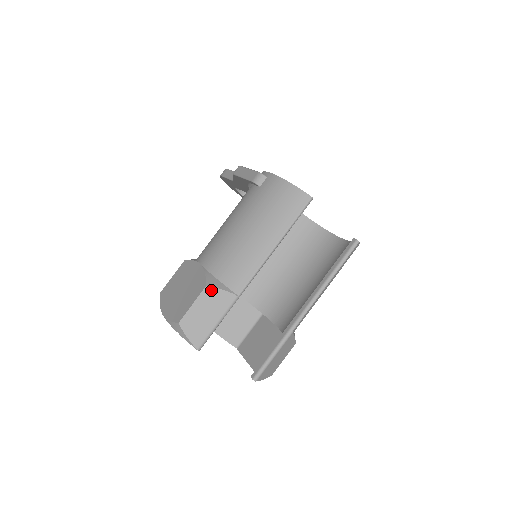
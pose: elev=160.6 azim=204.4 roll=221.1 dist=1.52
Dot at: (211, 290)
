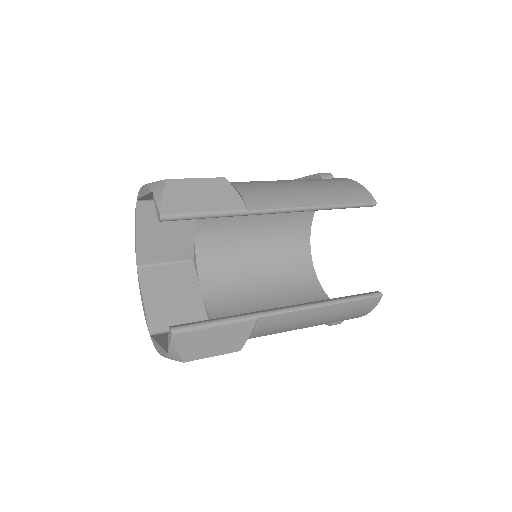
Dot at: (226, 184)
